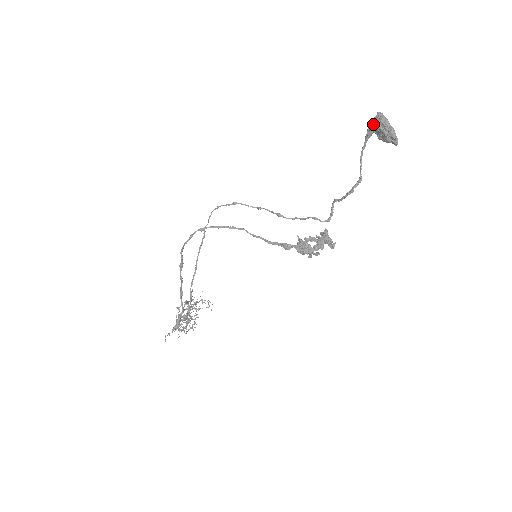
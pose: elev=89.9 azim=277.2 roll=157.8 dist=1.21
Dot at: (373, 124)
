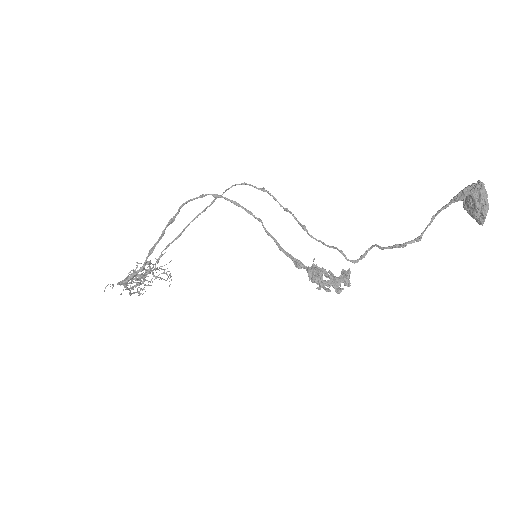
Dot at: (468, 189)
